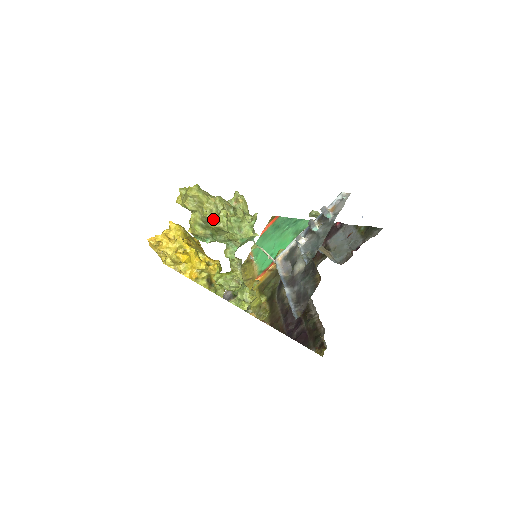
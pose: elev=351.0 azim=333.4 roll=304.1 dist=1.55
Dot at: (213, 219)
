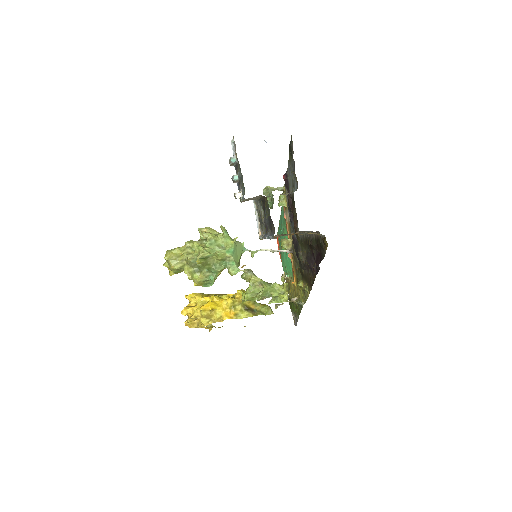
Dot at: (195, 257)
